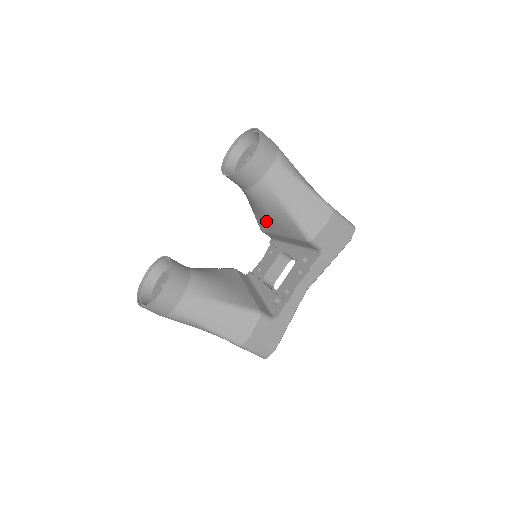
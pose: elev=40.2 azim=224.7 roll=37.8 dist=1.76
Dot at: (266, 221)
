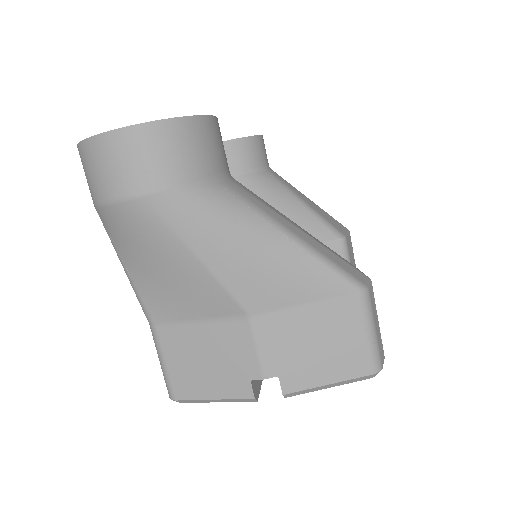
Dot at: occluded
